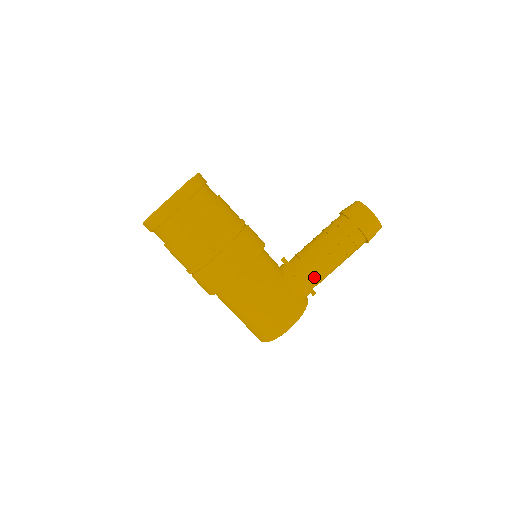
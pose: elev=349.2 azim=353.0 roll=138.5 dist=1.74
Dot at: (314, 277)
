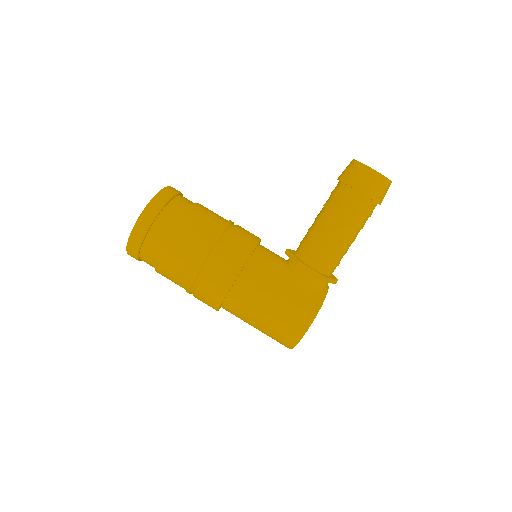
Dot at: (323, 262)
